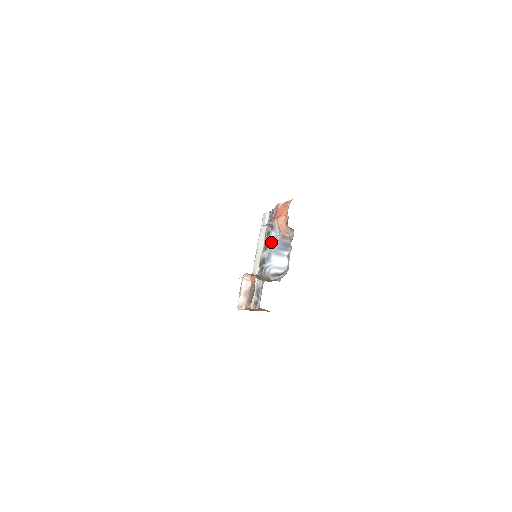
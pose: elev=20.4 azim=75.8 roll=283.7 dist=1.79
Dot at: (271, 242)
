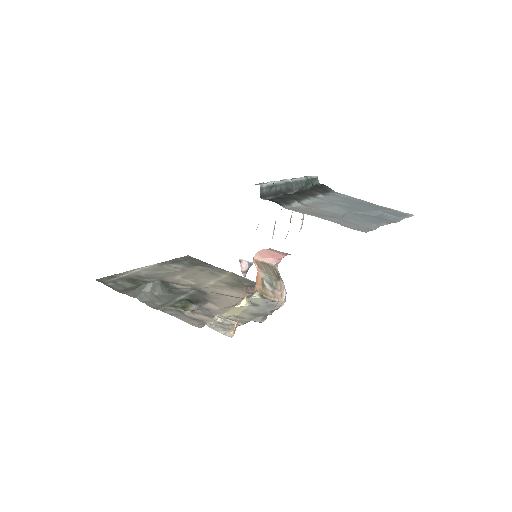
Dot at: occluded
